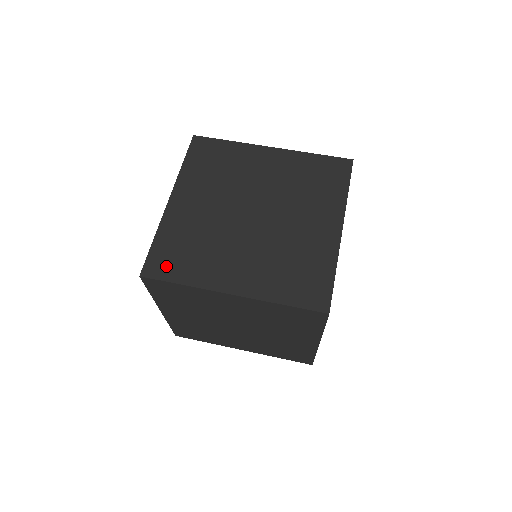
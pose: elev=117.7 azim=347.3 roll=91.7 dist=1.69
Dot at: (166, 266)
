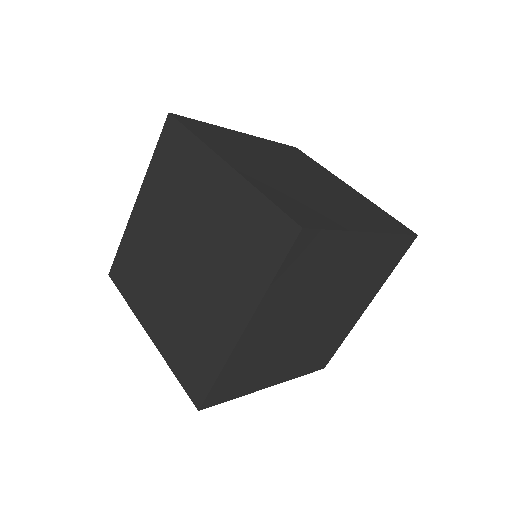
Dot at: (121, 276)
